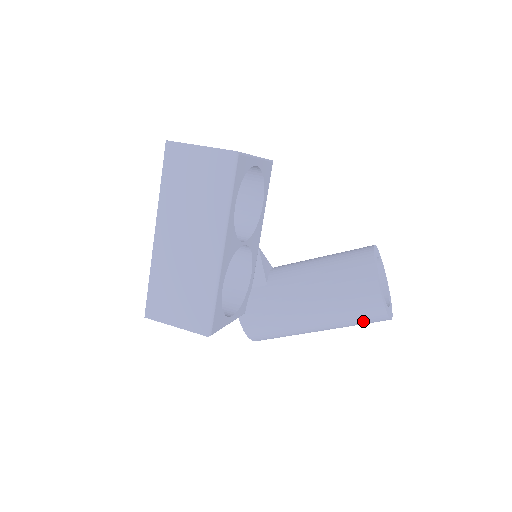
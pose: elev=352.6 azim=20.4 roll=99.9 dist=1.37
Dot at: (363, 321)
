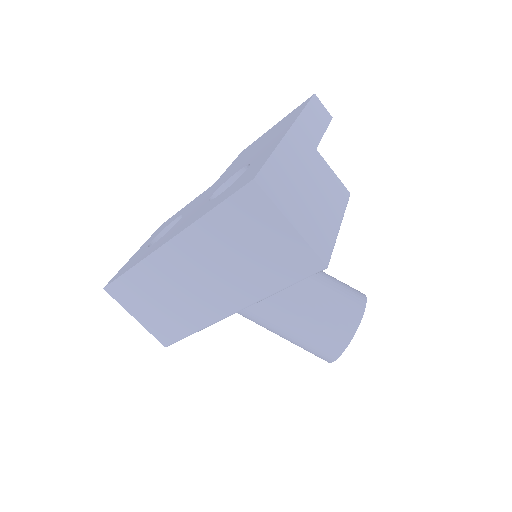
Dot at: occluded
